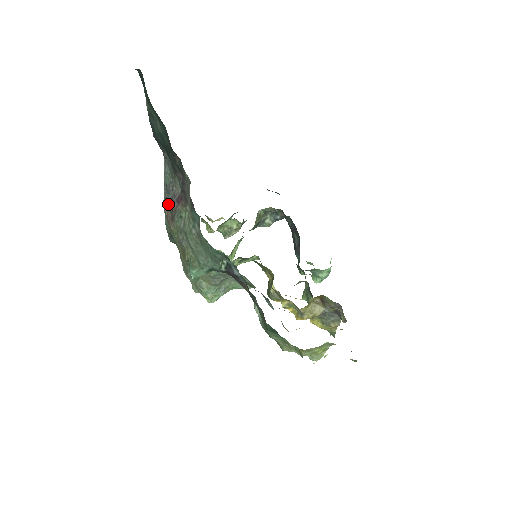
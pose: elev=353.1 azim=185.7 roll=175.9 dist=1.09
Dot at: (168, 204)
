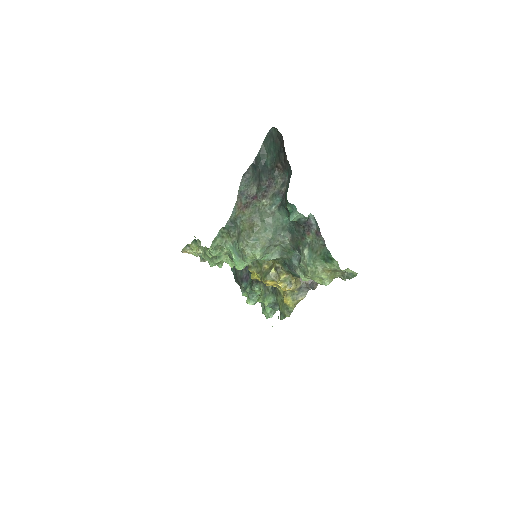
Dot at: (242, 200)
